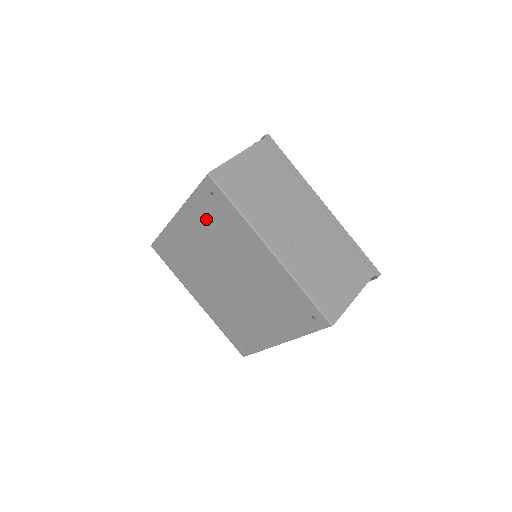
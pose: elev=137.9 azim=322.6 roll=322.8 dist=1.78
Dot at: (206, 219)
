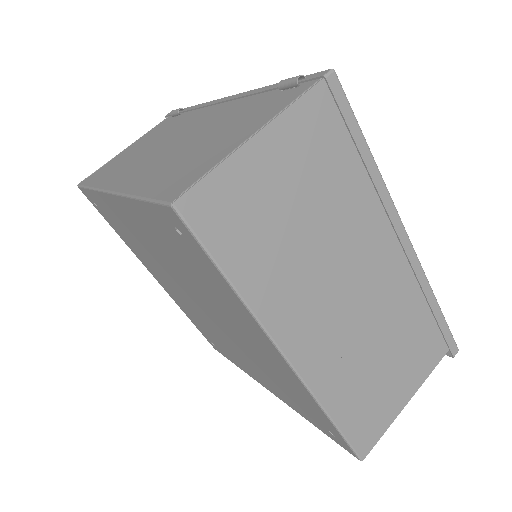
Dot at: (167, 242)
